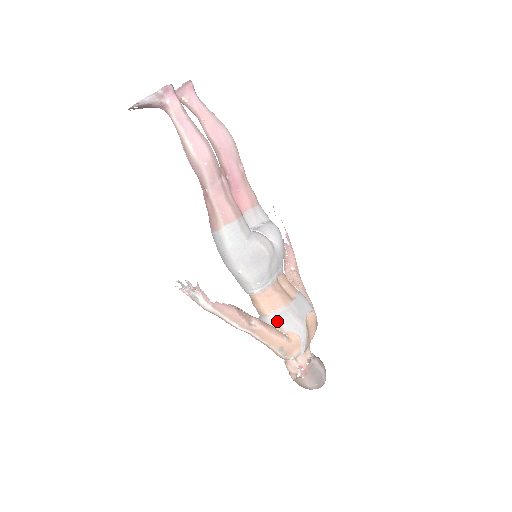
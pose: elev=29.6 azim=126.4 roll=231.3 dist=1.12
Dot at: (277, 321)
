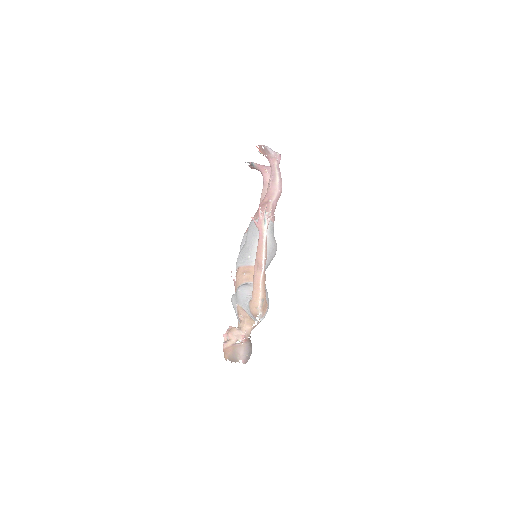
Dot at: occluded
